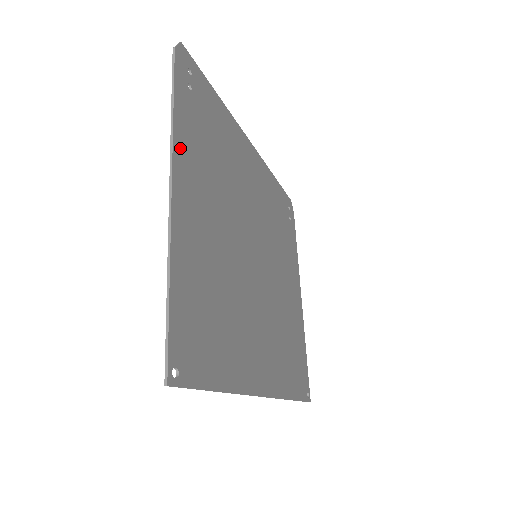
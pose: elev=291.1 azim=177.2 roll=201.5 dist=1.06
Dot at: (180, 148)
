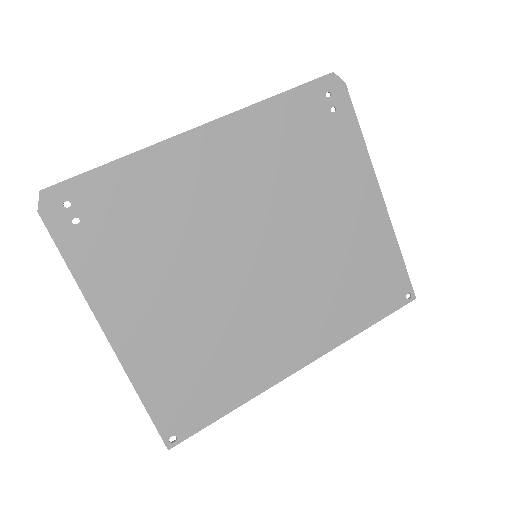
Dot at: (98, 296)
